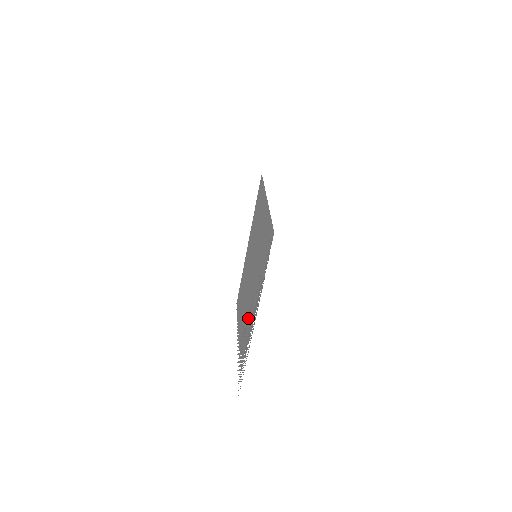
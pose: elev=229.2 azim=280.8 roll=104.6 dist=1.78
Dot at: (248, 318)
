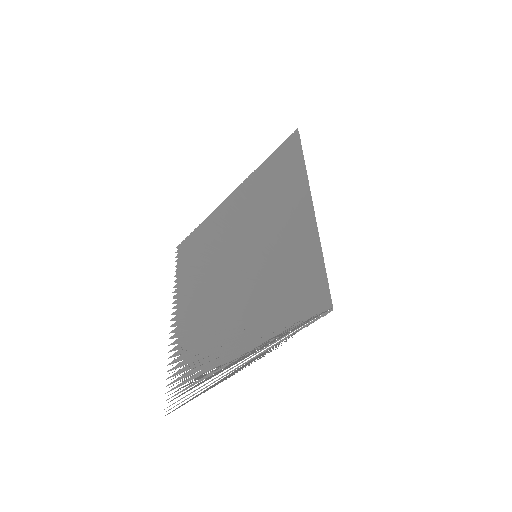
Dot at: (215, 331)
